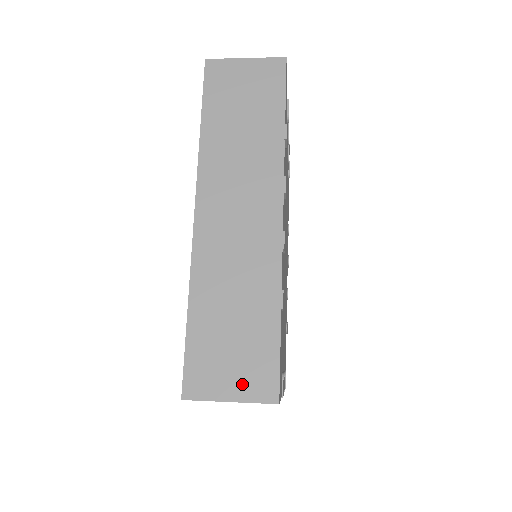
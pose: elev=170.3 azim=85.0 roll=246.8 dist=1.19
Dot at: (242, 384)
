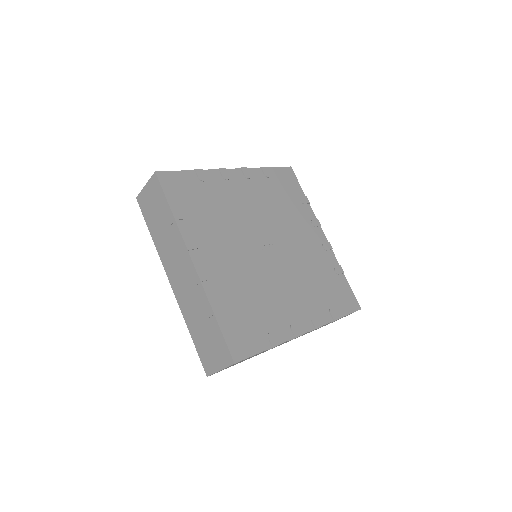
Dot at: occluded
